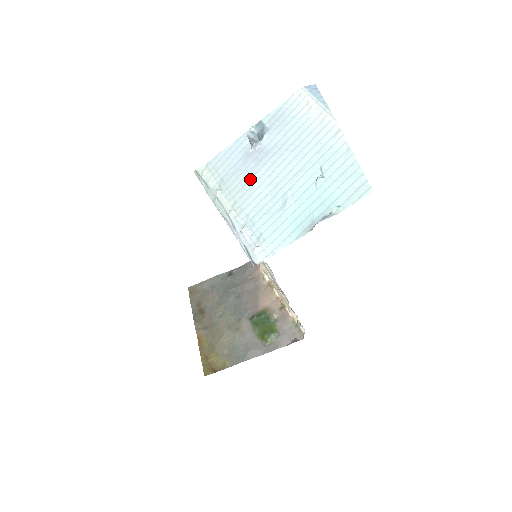
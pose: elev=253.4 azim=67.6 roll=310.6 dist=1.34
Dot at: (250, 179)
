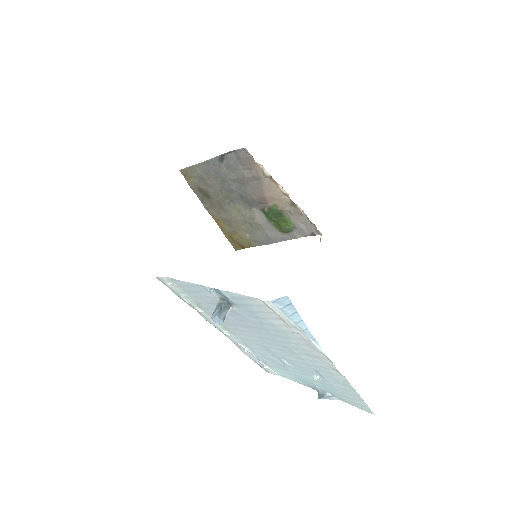
Dot at: (234, 325)
